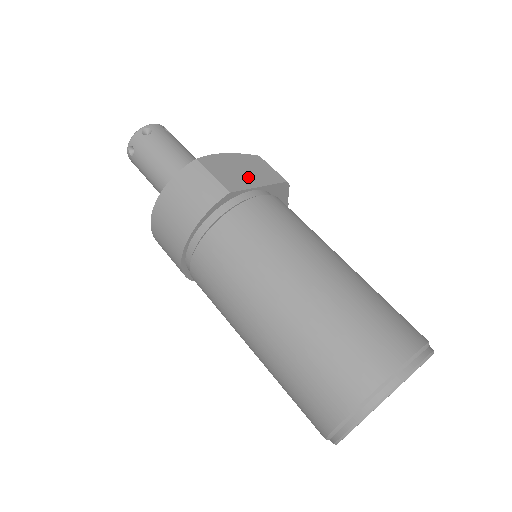
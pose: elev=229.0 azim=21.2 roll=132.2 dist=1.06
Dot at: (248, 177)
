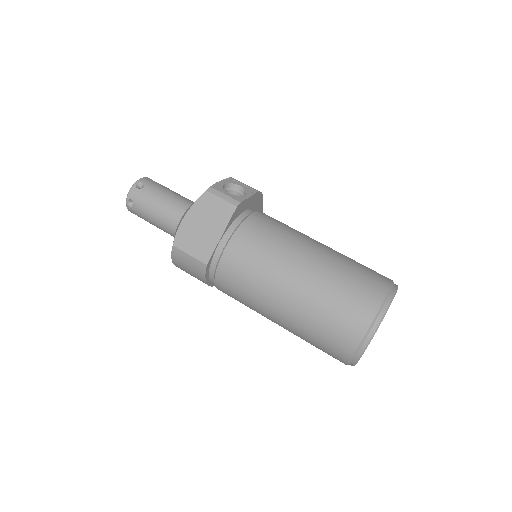
Dot at: (210, 232)
